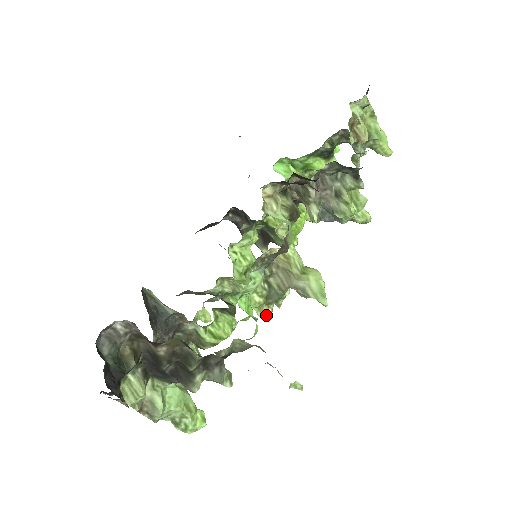
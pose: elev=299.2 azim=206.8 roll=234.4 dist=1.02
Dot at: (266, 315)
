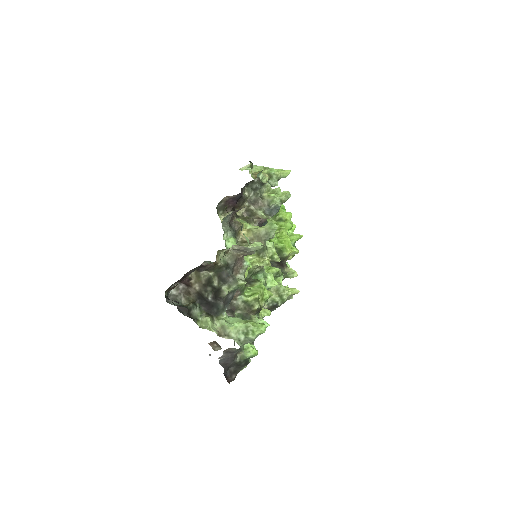
Dot at: (264, 262)
